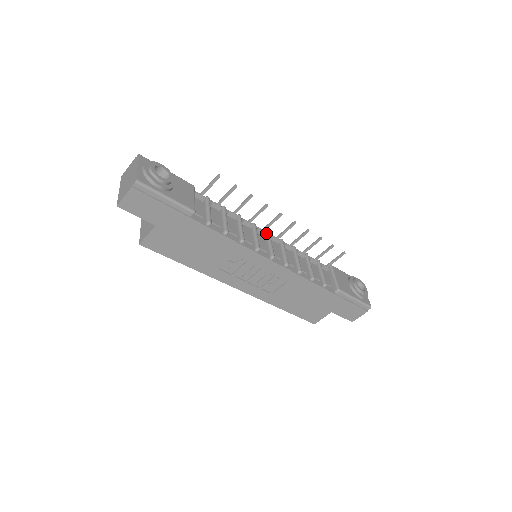
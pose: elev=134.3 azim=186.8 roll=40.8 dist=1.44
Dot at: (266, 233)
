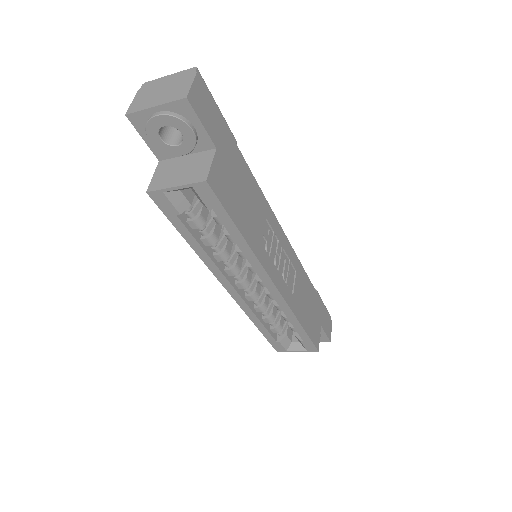
Dot at: occluded
